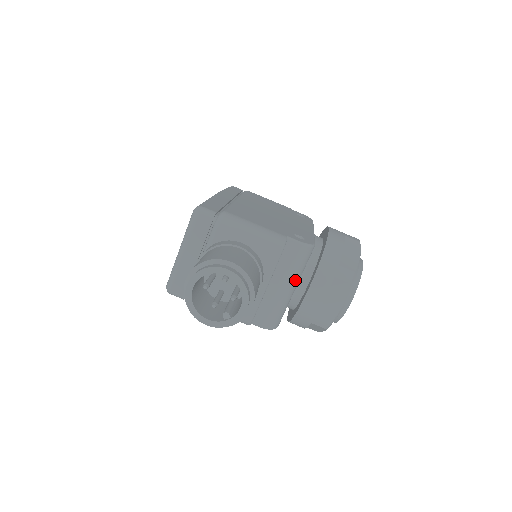
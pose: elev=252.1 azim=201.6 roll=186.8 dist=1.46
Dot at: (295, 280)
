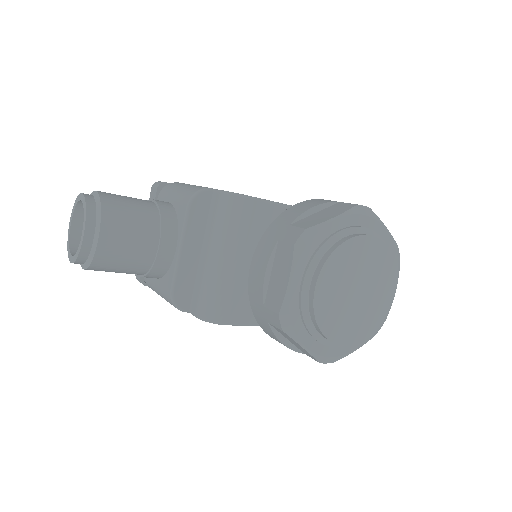
Dot at: (226, 246)
